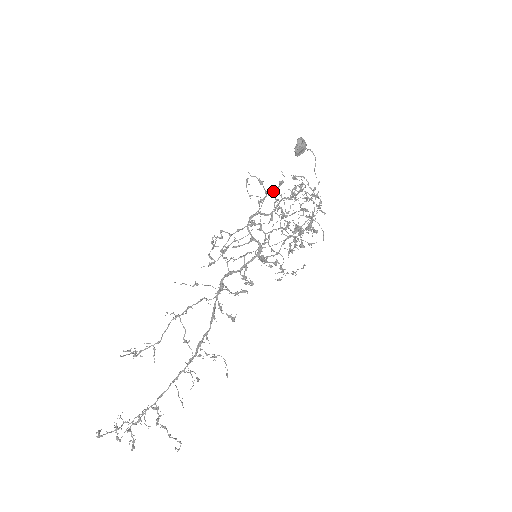
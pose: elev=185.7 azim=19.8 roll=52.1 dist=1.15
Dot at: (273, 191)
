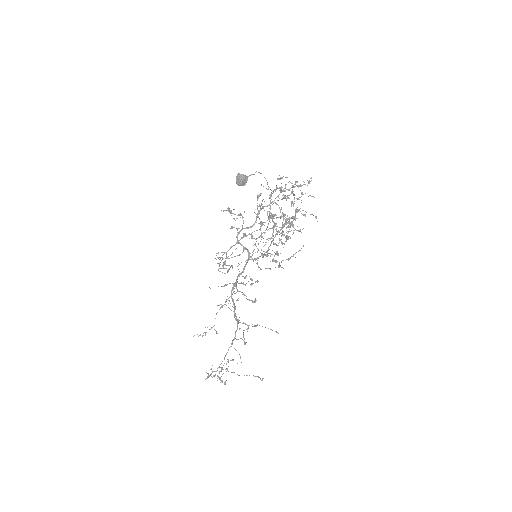
Dot at: (240, 215)
